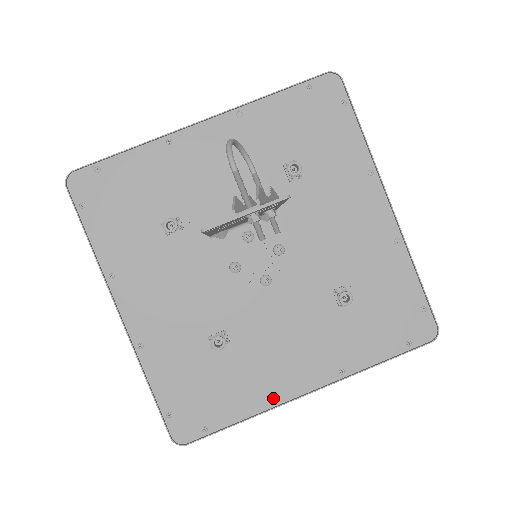
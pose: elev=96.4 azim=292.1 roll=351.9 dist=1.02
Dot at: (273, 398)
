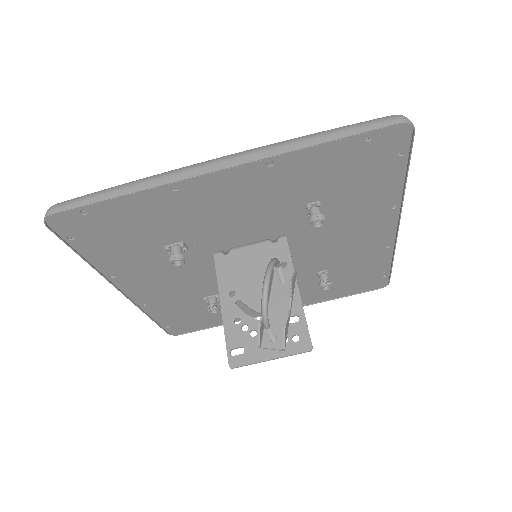
Dot at: (249, 315)
